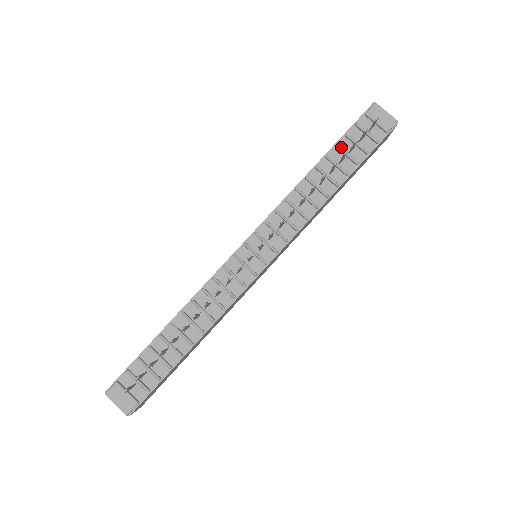
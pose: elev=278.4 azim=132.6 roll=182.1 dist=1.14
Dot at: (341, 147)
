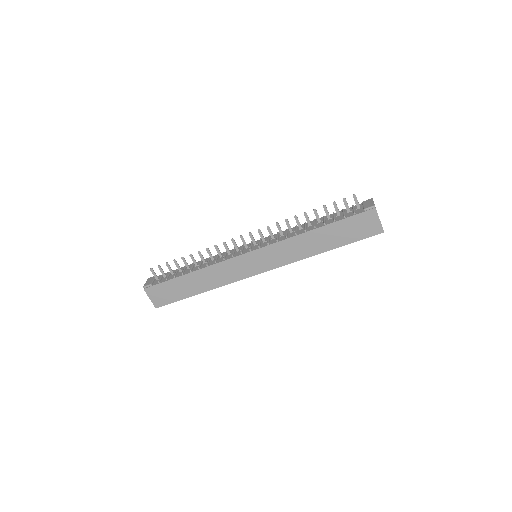
Dot at: (336, 214)
